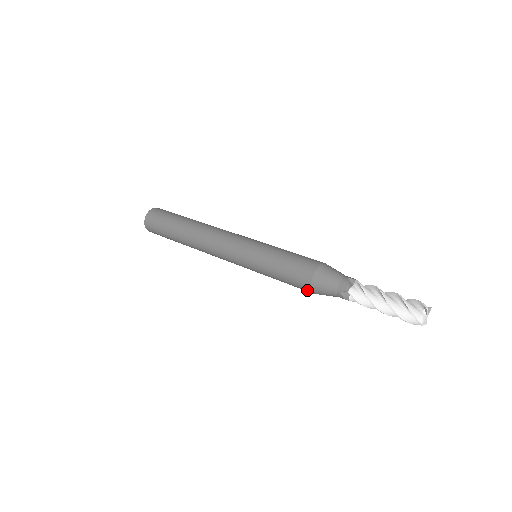
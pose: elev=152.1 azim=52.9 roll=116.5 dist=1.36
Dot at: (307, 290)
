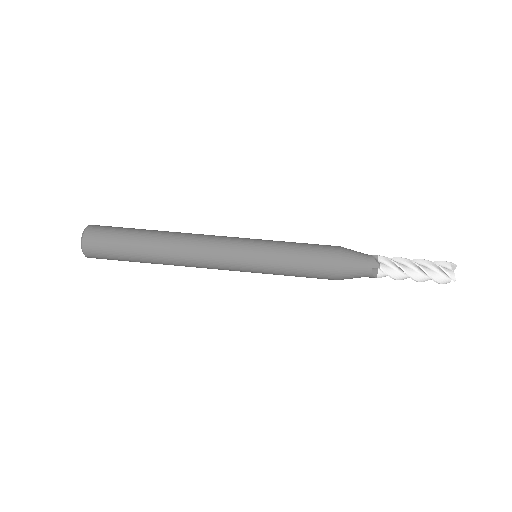
Dot at: occluded
